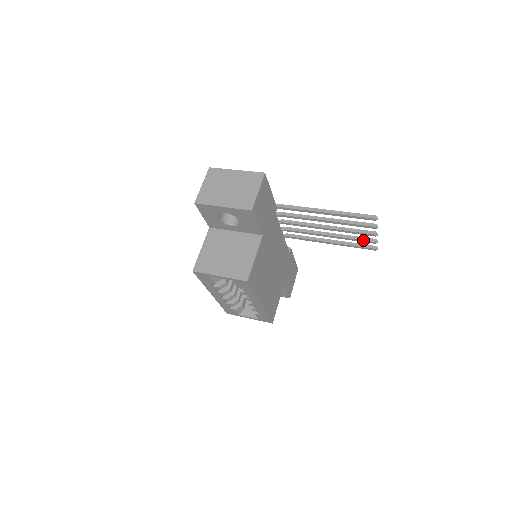
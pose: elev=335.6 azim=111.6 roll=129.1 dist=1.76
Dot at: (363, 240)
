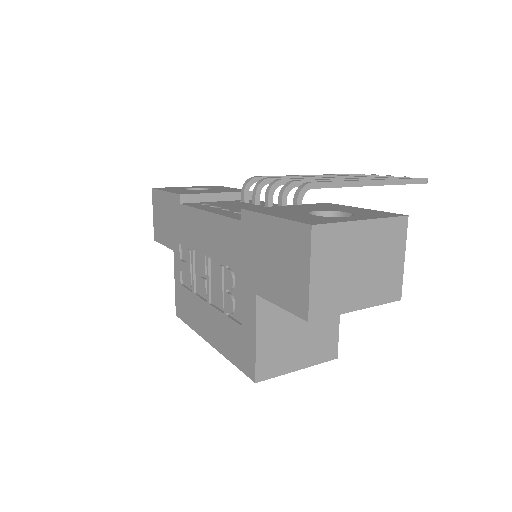
Dot at: occluded
